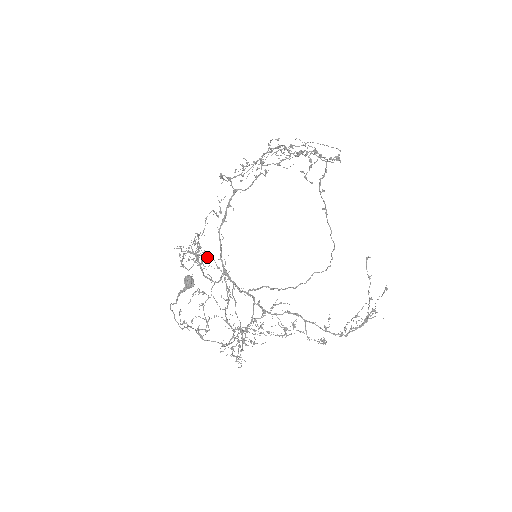
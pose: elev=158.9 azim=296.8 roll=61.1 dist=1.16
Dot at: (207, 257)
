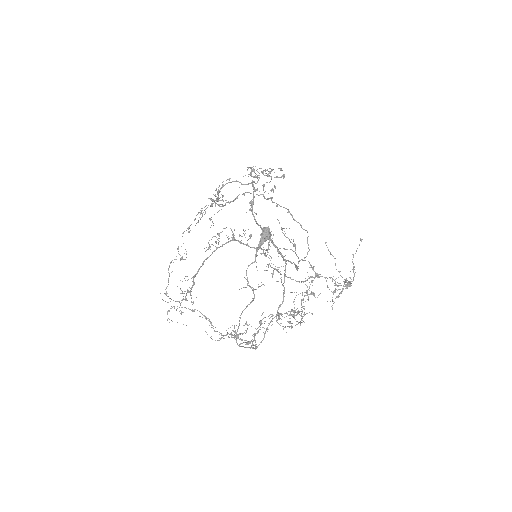
Dot at: (185, 298)
